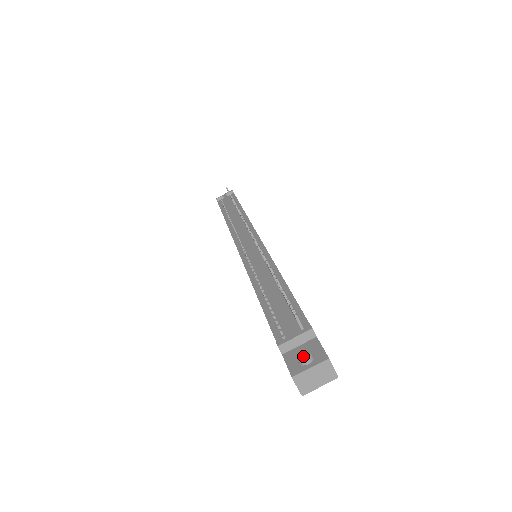
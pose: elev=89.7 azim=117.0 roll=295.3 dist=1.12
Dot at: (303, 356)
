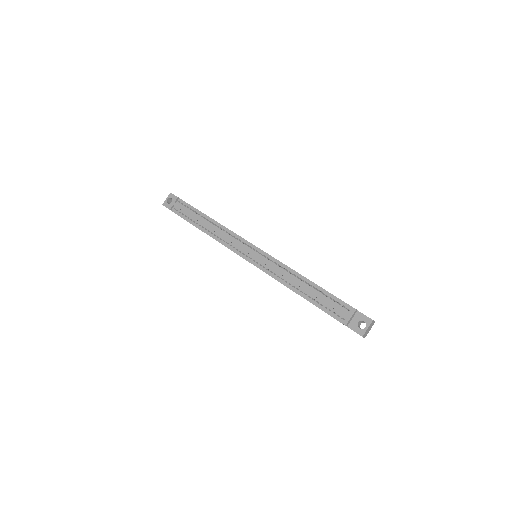
Dot at: (358, 323)
